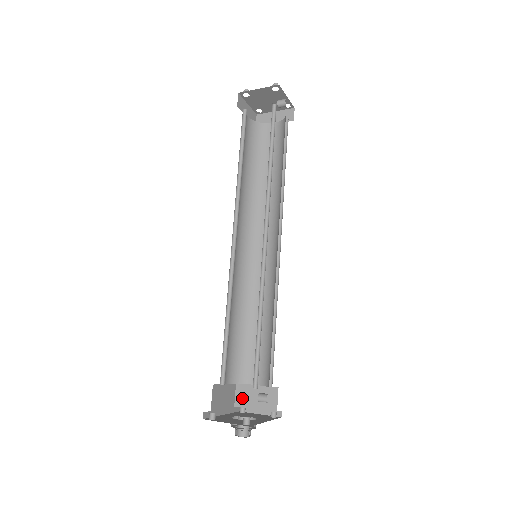
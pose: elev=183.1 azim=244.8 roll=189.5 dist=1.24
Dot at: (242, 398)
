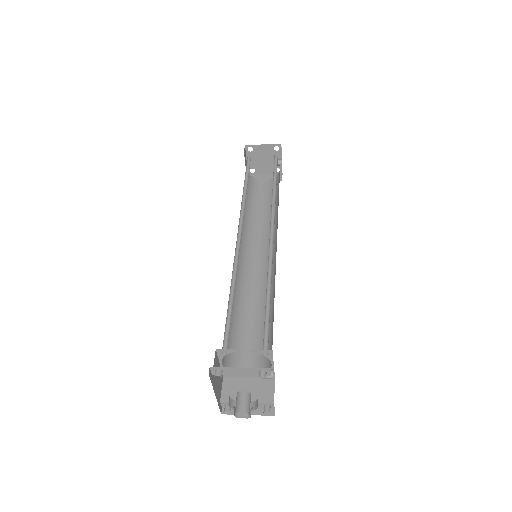
Dot at: (230, 392)
